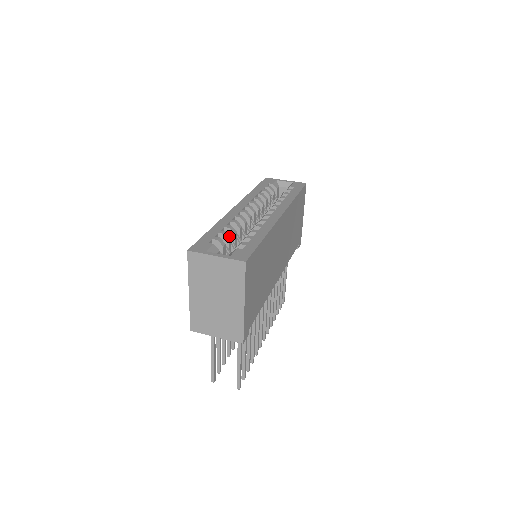
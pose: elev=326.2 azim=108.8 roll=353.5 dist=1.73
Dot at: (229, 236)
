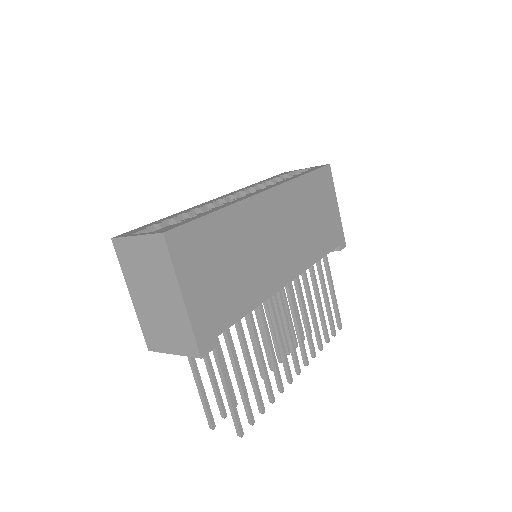
Dot at: occluded
